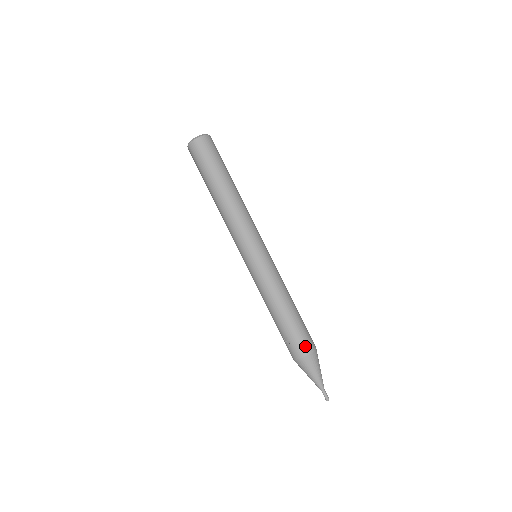
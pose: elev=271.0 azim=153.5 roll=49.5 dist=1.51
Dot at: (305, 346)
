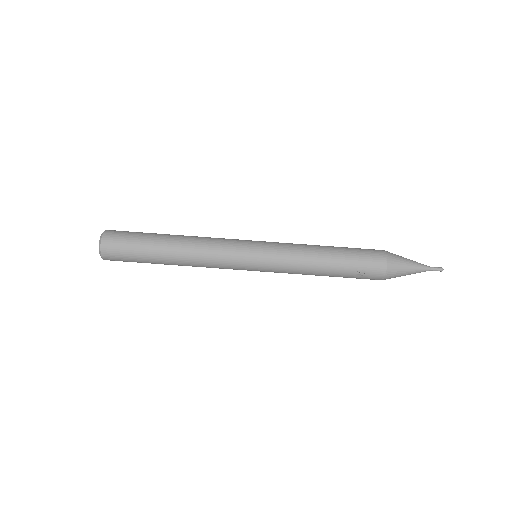
Dot at: (376, 257)
